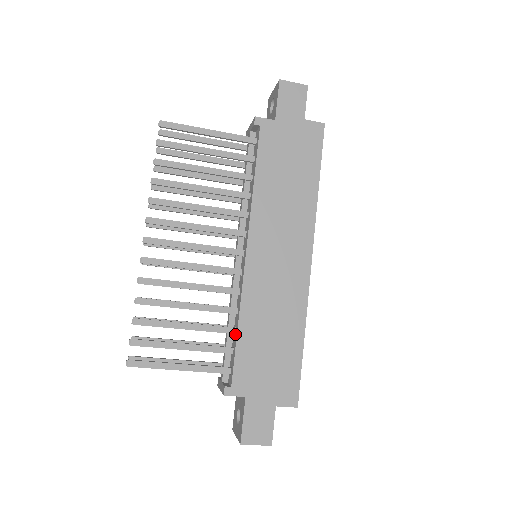
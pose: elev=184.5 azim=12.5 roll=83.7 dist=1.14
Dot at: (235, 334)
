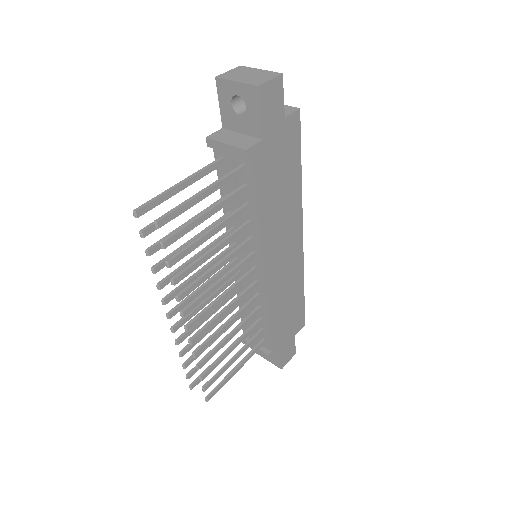
Dot at: (264, 322)
